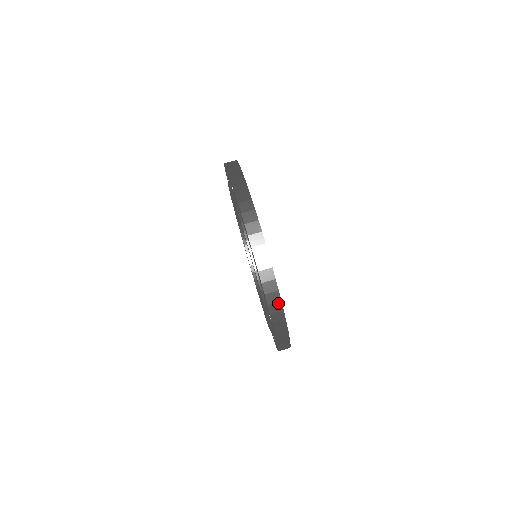
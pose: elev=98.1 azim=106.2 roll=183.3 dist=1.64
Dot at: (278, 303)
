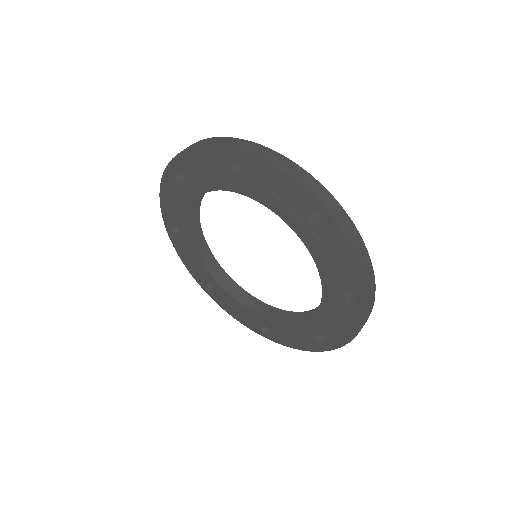
Dot at: (212, 139)
